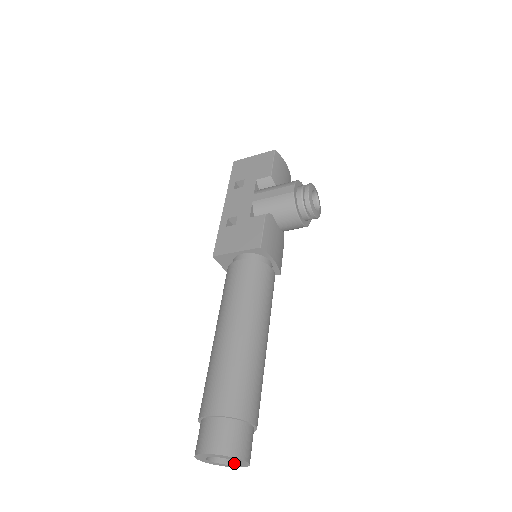
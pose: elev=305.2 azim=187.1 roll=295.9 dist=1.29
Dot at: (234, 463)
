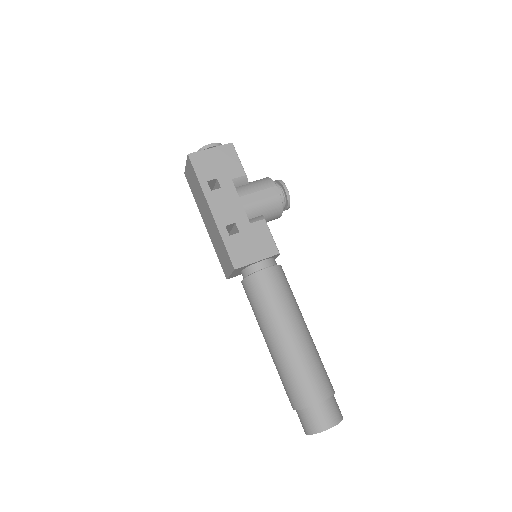
Dot at: occluded
